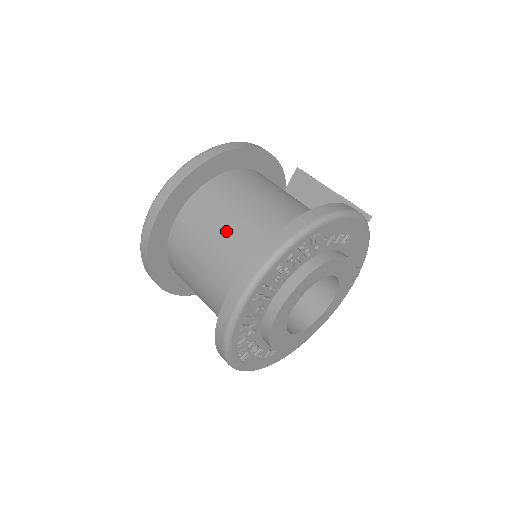
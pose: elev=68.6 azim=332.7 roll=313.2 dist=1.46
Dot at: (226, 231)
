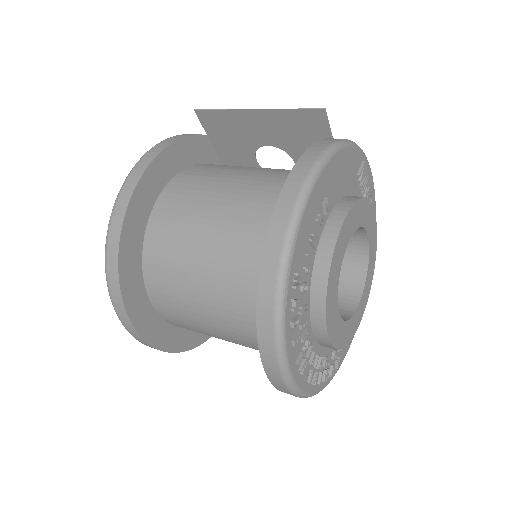
Dot at: (210, 313)
